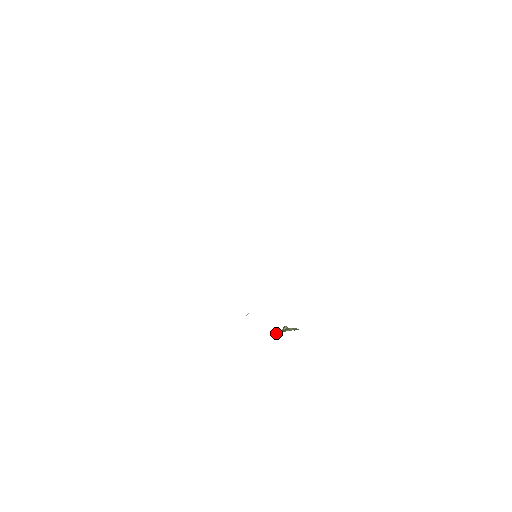
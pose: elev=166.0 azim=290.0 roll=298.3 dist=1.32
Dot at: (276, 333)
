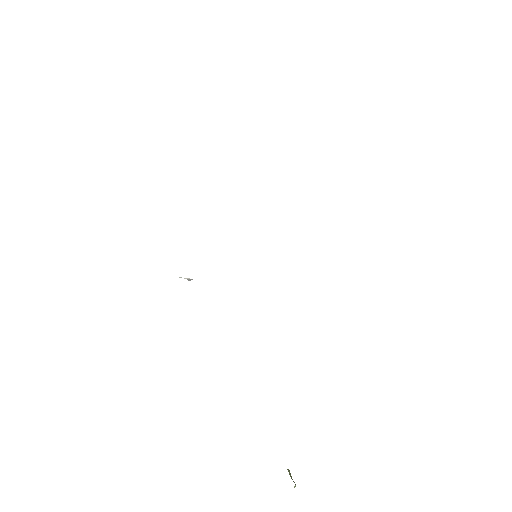
Dot at: occluded
